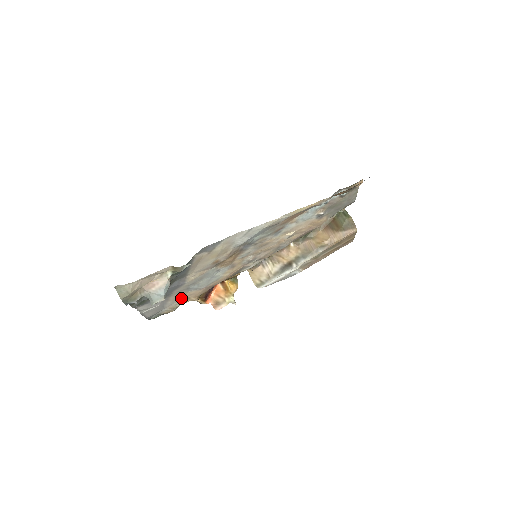
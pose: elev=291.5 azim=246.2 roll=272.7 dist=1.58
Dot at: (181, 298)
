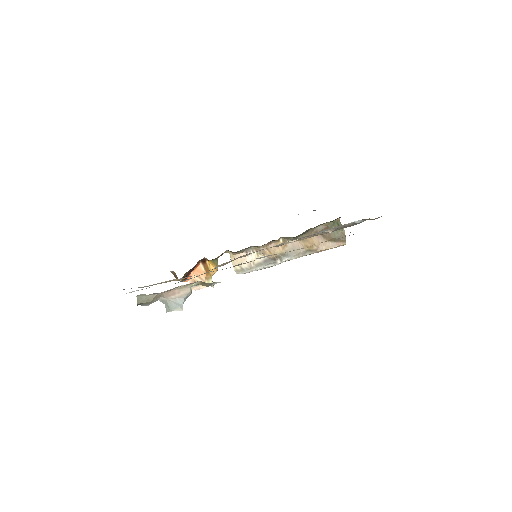
Dot at: occluded
